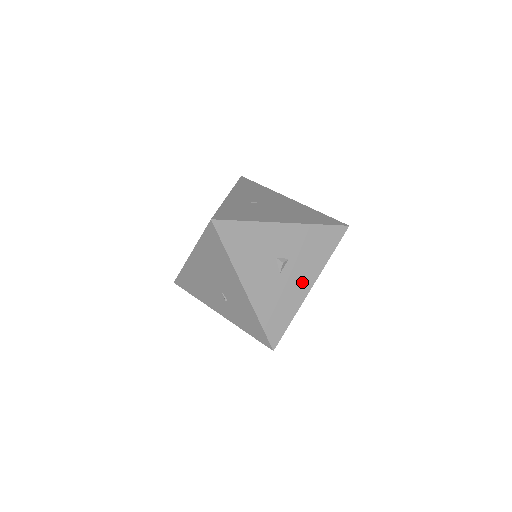
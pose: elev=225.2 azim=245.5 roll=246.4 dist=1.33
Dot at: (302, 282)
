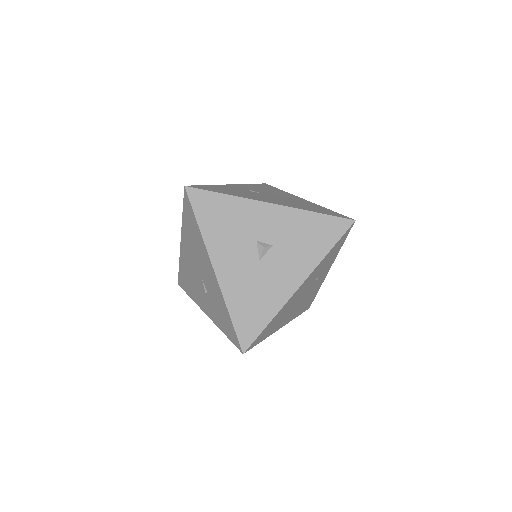
Dot at: (288, 277)
